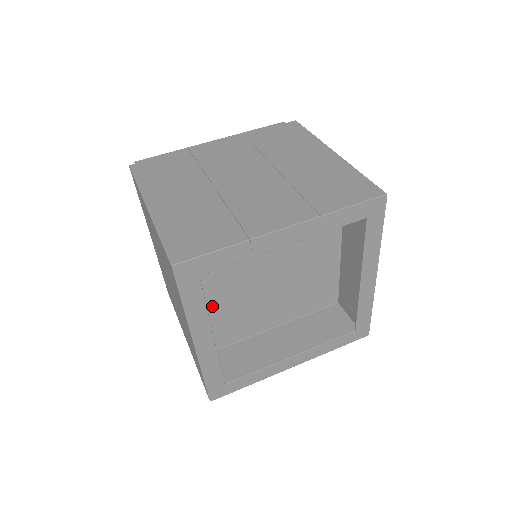
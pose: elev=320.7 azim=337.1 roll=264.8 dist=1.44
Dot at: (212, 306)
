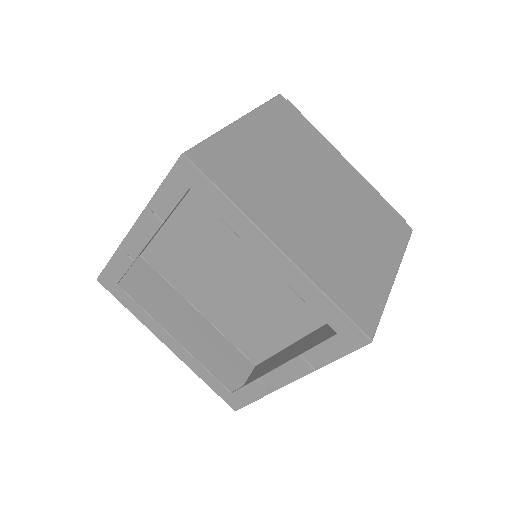
Dot at: (220, 313)
